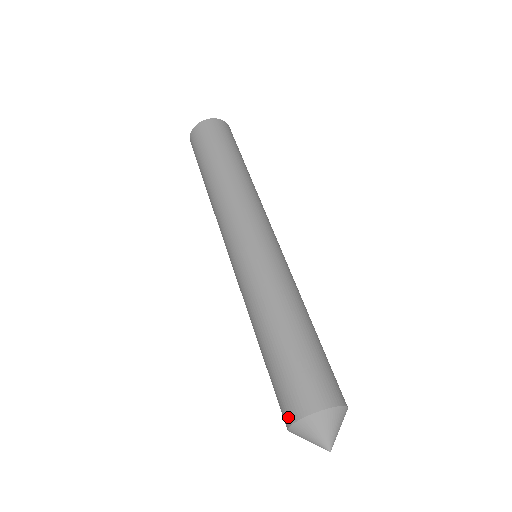
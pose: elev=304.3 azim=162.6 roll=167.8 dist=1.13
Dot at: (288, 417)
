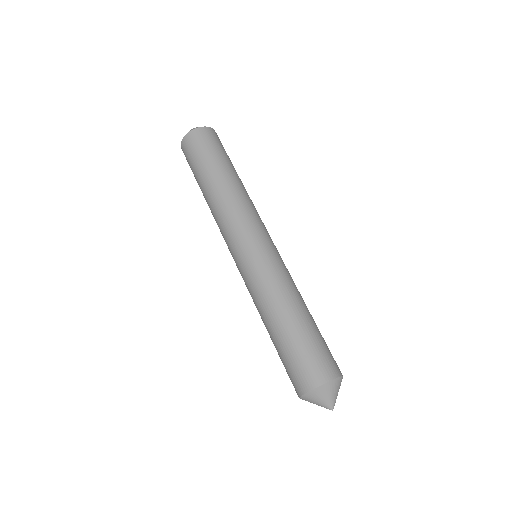
Dot at: occluded
